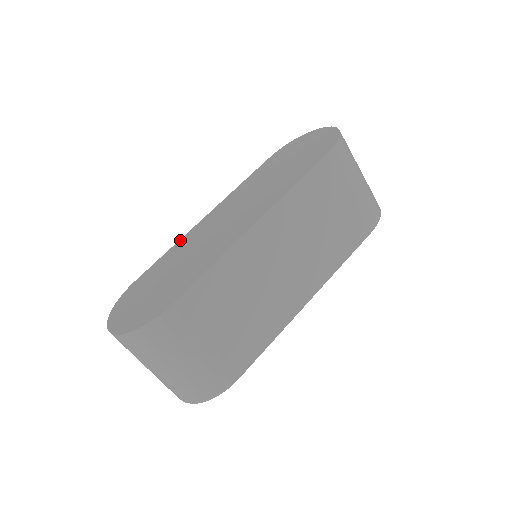
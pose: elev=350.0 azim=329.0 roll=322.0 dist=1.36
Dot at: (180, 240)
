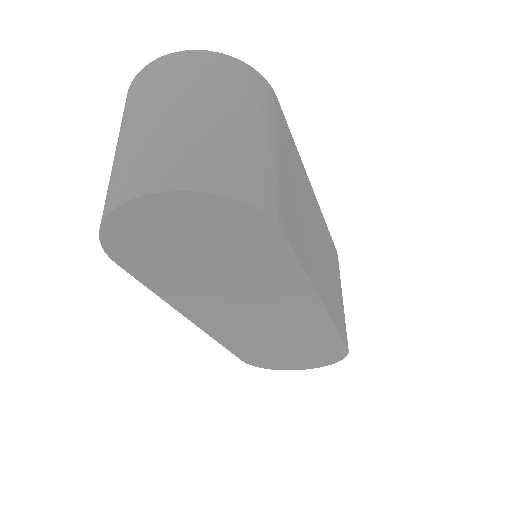
Dot at: occluded
